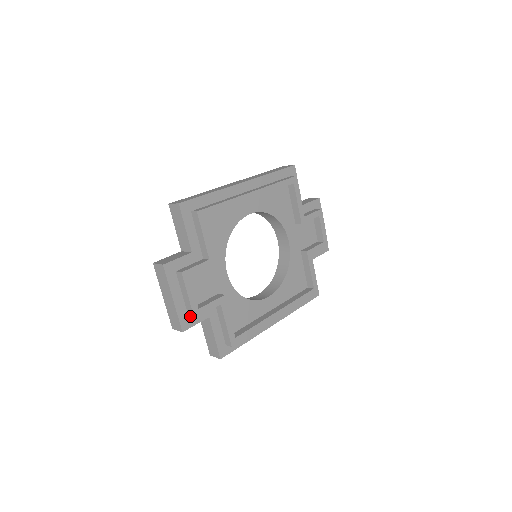
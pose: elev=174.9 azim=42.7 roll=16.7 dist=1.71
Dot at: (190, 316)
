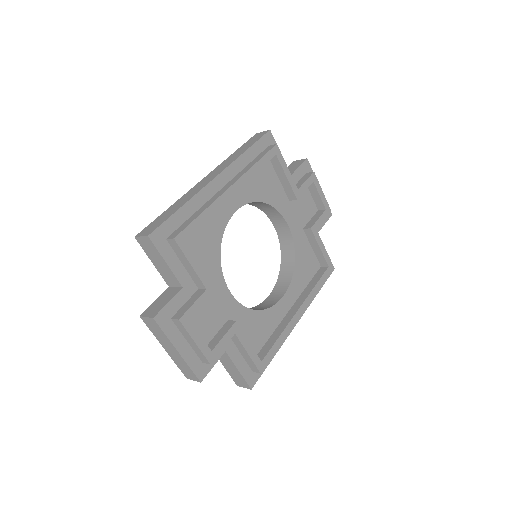
Dot at: (204, 362)
